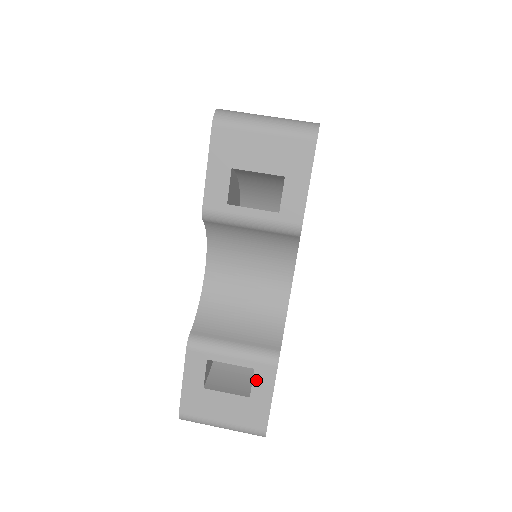
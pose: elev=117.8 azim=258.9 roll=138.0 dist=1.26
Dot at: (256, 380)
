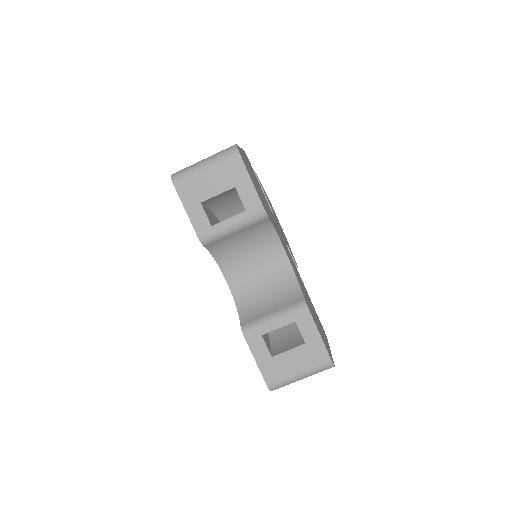
Dot at: (301, 328)
